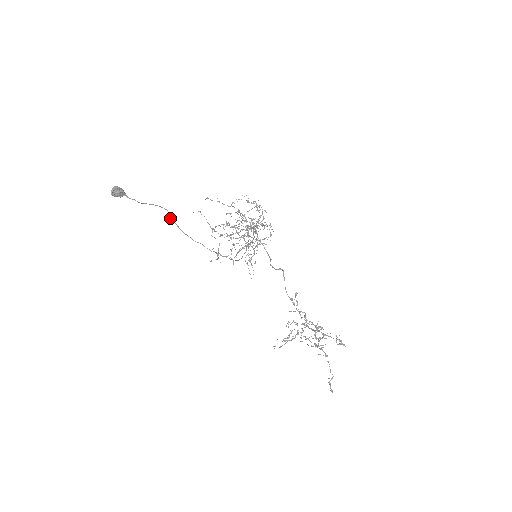
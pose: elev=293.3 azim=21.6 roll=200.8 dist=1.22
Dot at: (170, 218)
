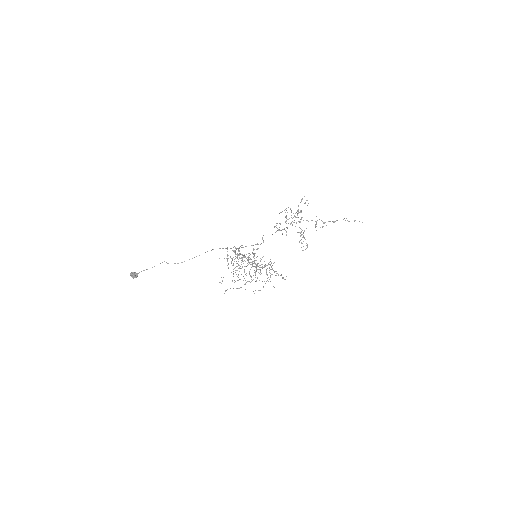
Dot at: occluded
